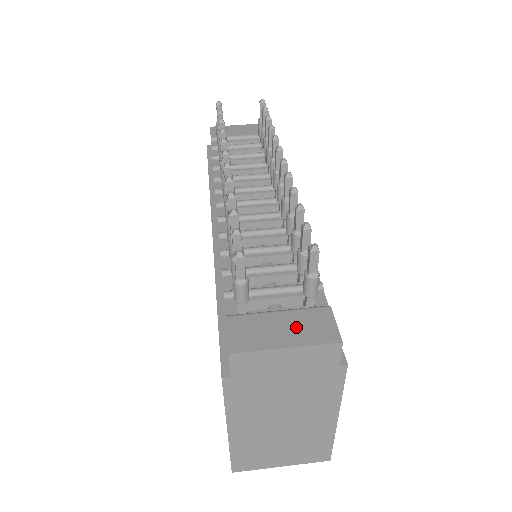
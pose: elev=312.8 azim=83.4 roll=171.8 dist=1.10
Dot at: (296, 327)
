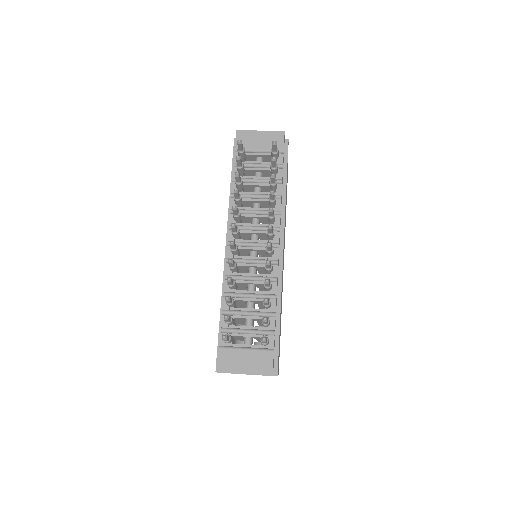
Dot at: (252, 362)
